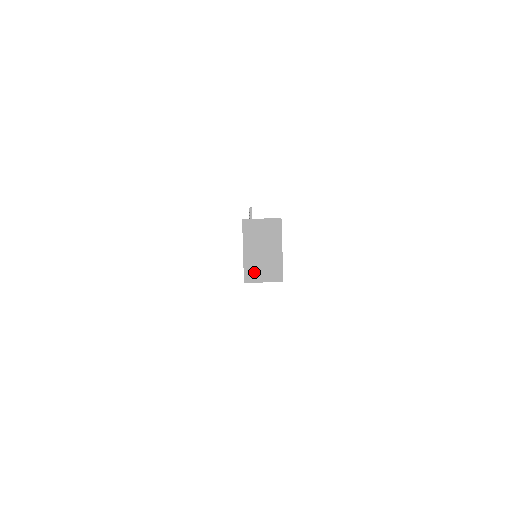
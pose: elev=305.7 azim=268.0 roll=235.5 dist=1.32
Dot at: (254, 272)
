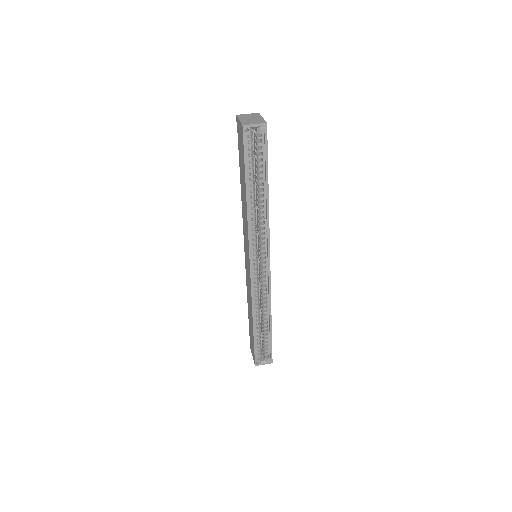
Dot at: (248, 123)
